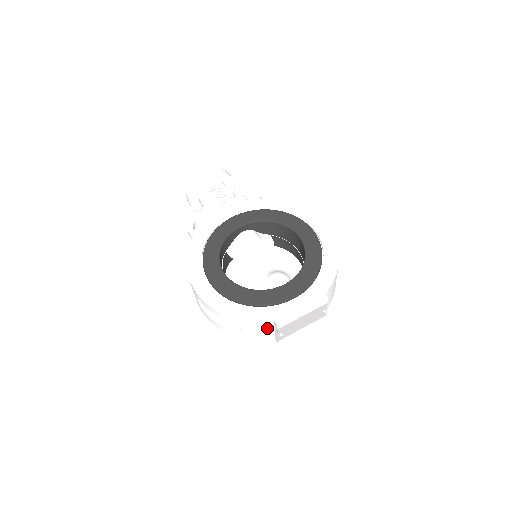
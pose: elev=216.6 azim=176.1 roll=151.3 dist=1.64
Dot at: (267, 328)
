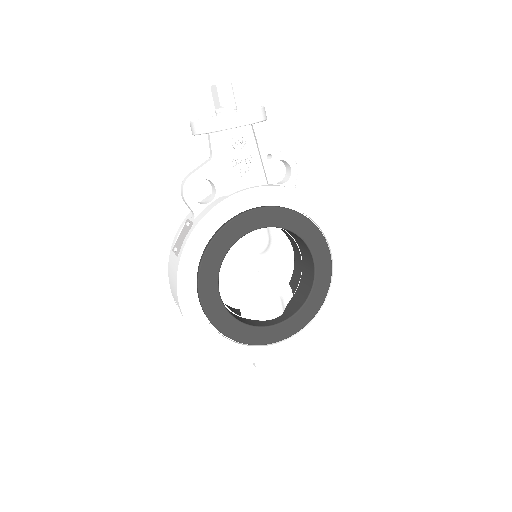
Dot at: occluded
